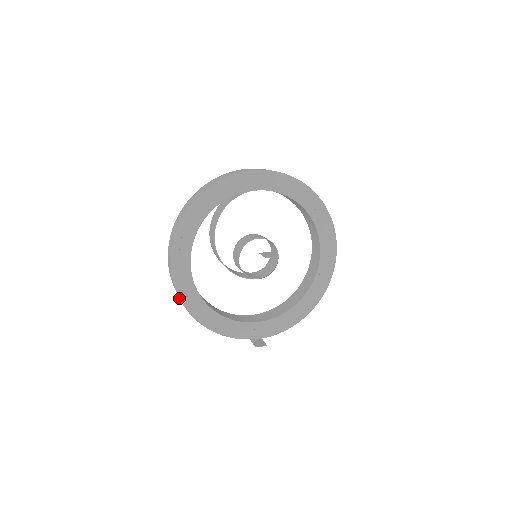
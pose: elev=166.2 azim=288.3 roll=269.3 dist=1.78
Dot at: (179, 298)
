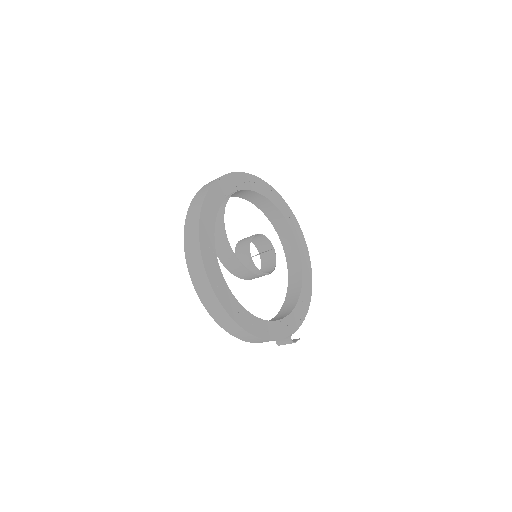
Dot at: (225, 311)
